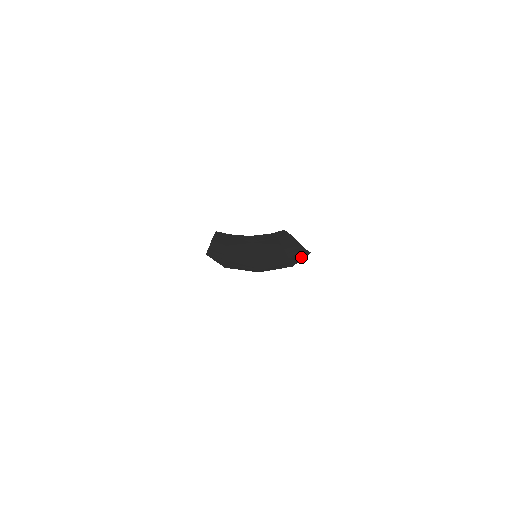
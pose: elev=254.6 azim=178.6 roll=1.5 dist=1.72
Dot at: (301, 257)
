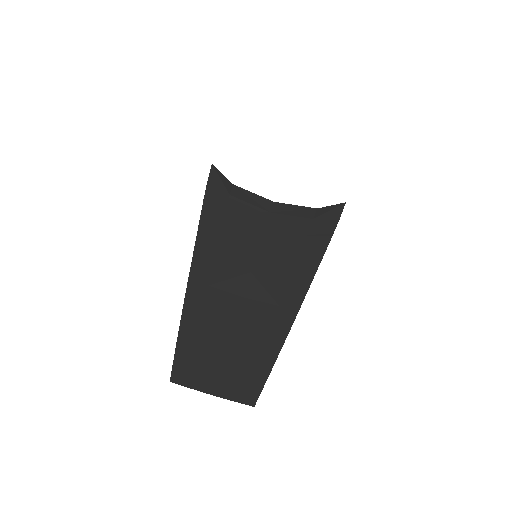
Dot at: (326, 221)
